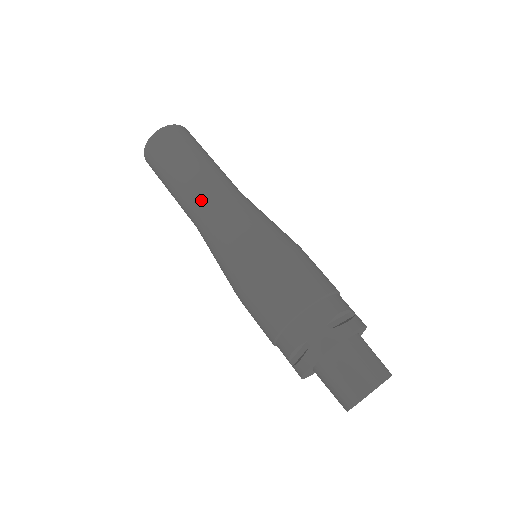
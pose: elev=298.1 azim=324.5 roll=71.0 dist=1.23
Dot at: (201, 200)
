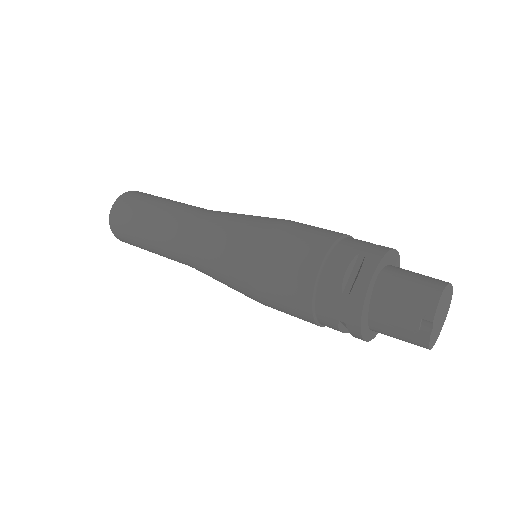
Dot at: (192, 212)
